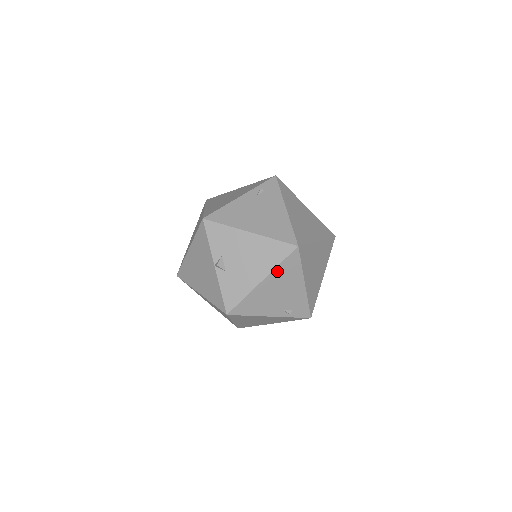
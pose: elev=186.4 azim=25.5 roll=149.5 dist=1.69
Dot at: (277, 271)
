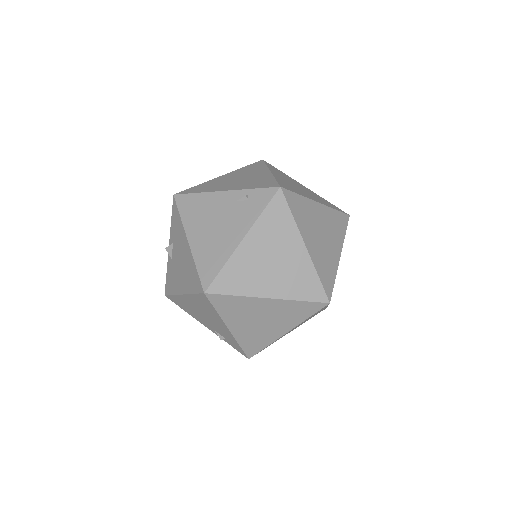
Dot at: (193, 297)
